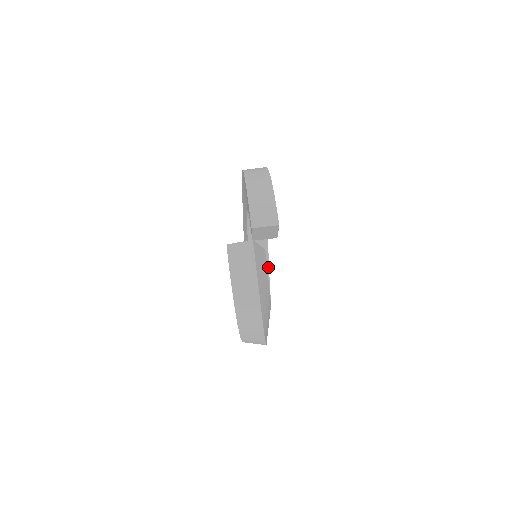
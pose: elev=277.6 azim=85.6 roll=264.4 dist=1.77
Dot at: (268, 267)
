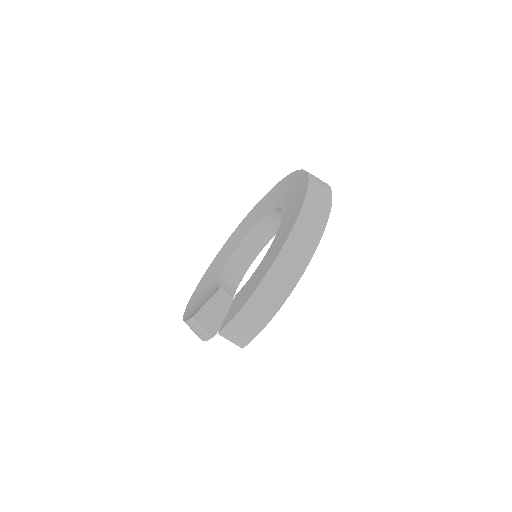
Dot at: occluded
